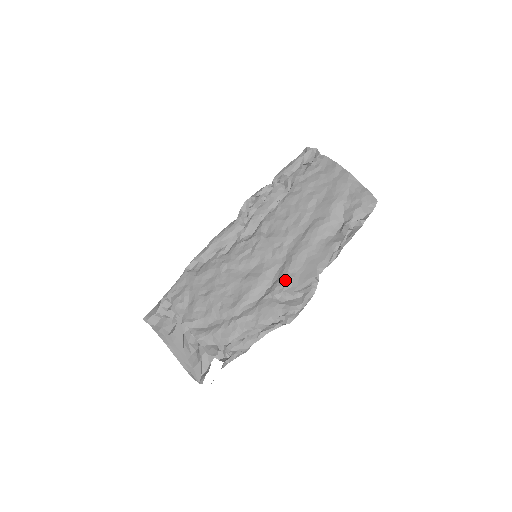
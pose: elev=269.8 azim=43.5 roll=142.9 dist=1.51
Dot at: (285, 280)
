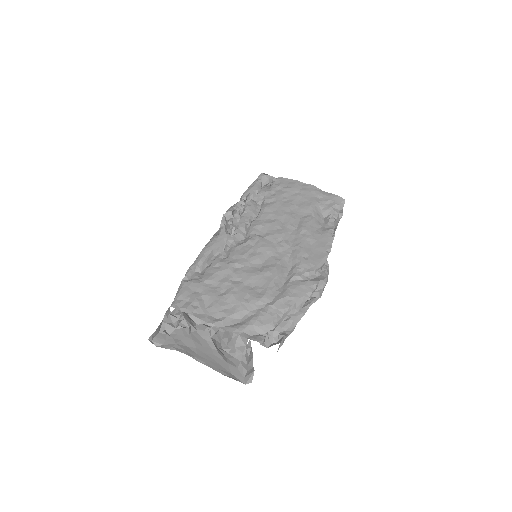
Dot at: (303, 263)
